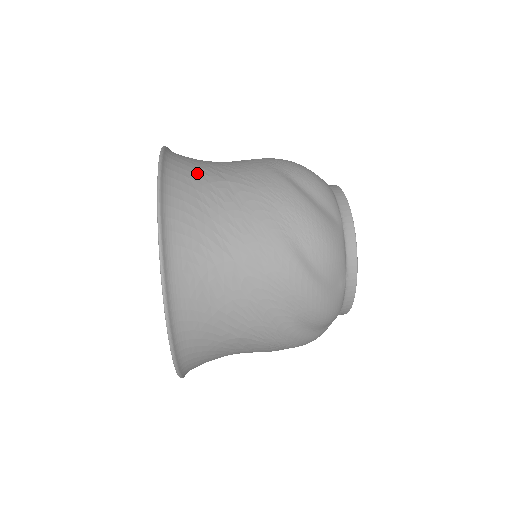
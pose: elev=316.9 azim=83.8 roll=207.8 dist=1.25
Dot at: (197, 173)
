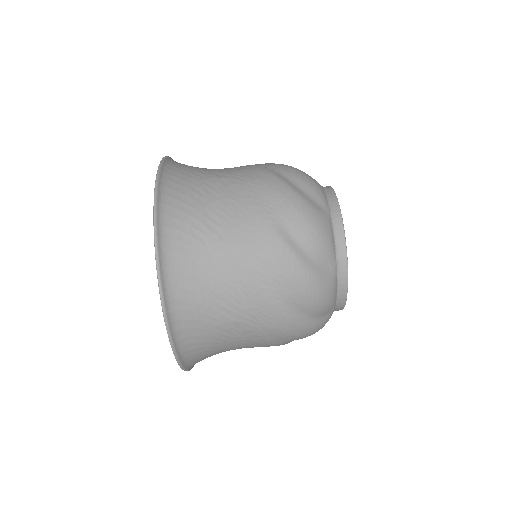
Dot at: (193, 233)
